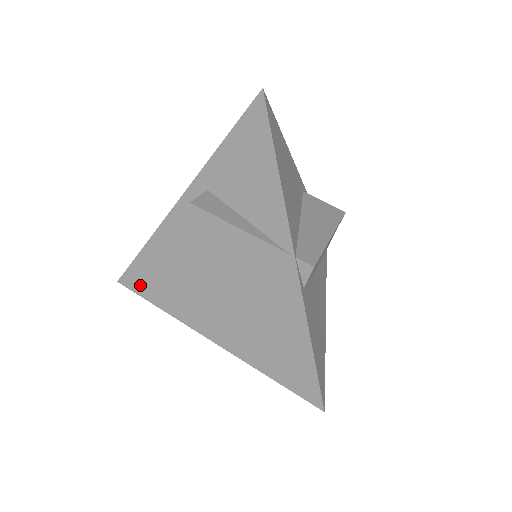
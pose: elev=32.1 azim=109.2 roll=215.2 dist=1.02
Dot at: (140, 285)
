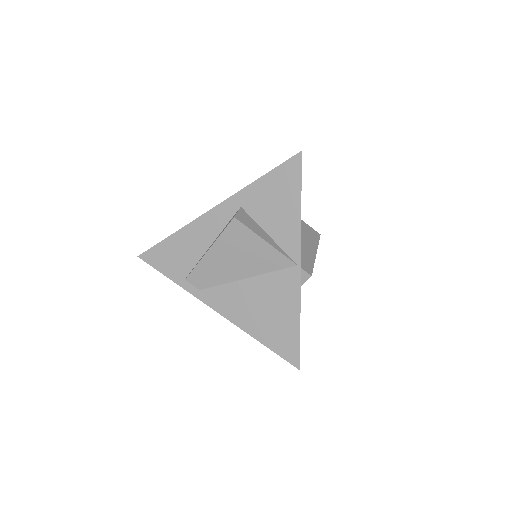
Dot at: (161, 263)
